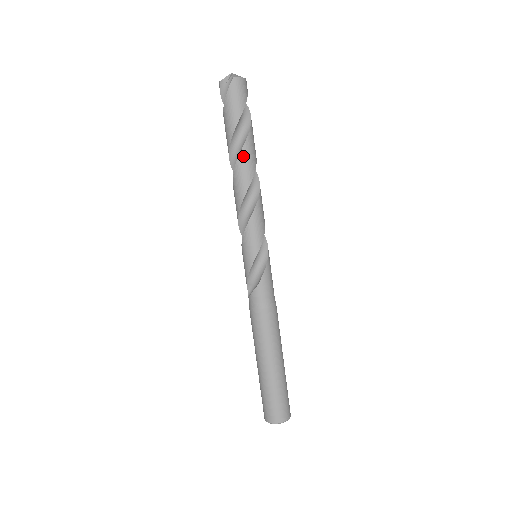
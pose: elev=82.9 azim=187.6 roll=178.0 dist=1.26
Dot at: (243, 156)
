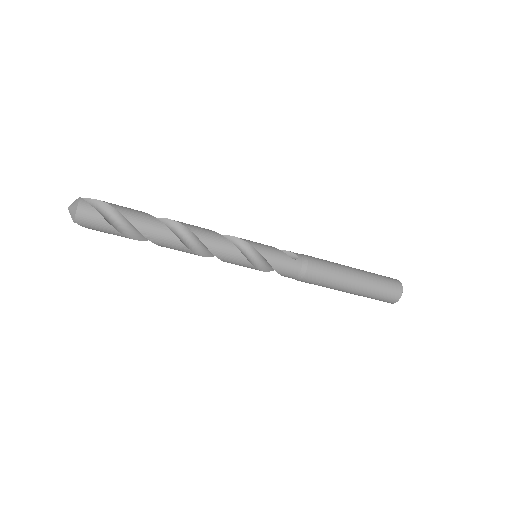
Dot at: (157, 243)
